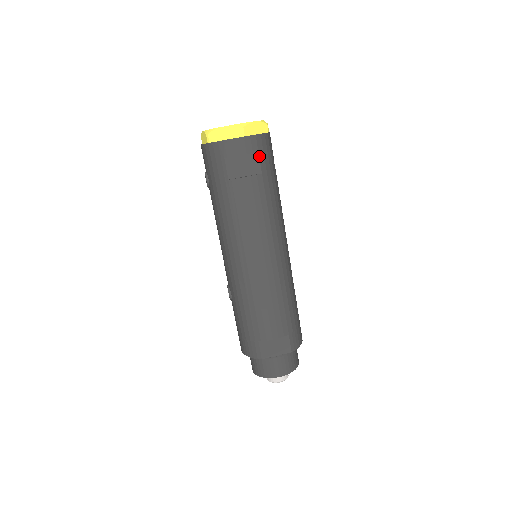
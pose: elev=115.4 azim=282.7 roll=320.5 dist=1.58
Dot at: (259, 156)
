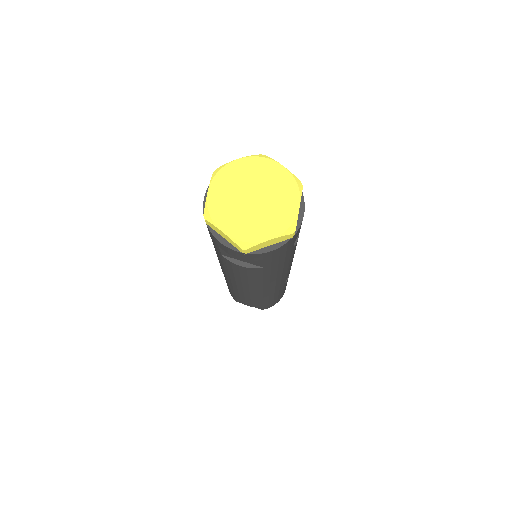
Dot at: (263, 261)
